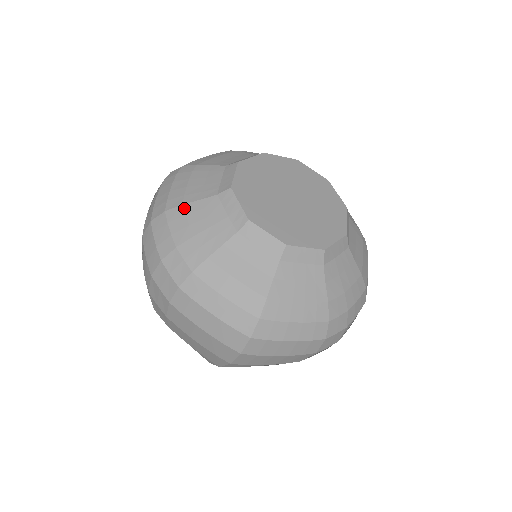
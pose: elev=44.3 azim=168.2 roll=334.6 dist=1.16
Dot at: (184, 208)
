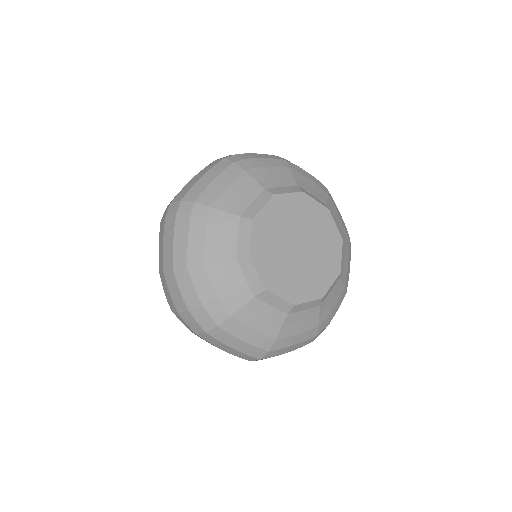
Dot at: (206, 269)
